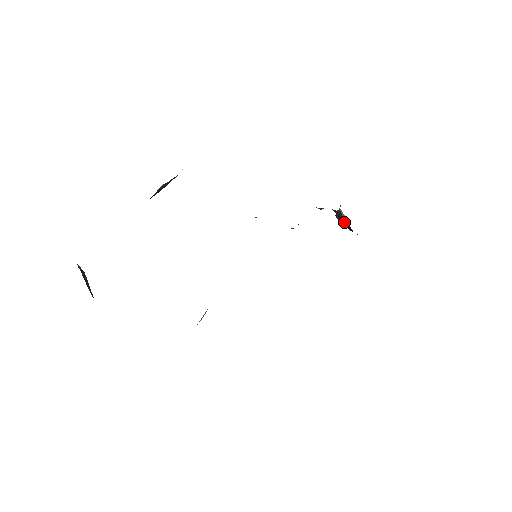
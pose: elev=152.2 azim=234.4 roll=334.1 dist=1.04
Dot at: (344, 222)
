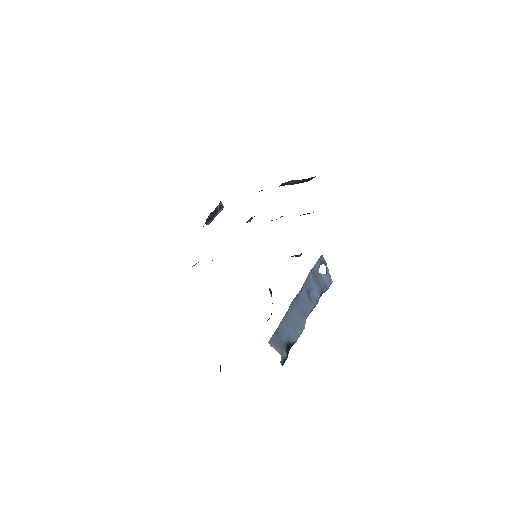
Dot at: (327, 276)
